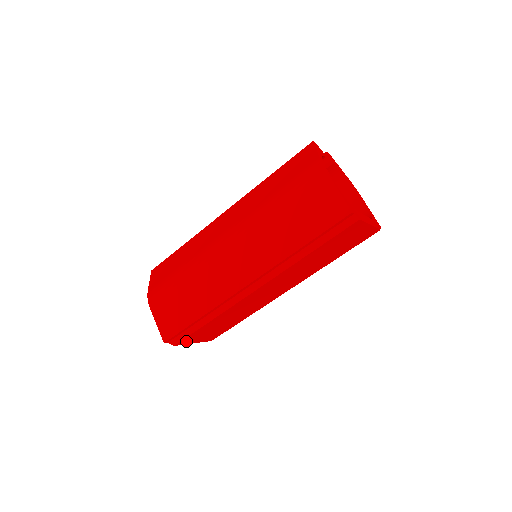
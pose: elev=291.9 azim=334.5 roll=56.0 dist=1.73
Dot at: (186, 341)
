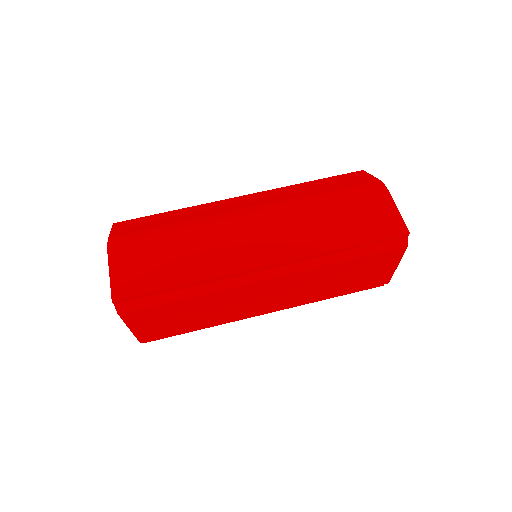
Dot at: (132, 316)
